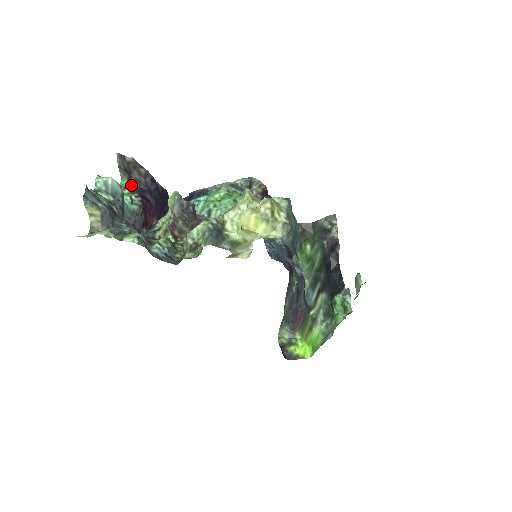
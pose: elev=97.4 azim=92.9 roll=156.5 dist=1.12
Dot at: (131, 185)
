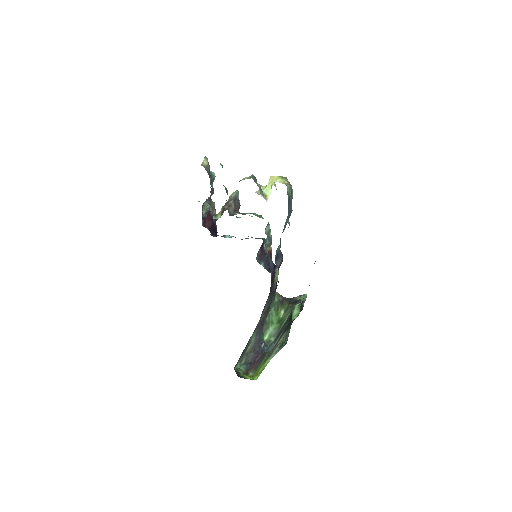
Dot at: occluded
